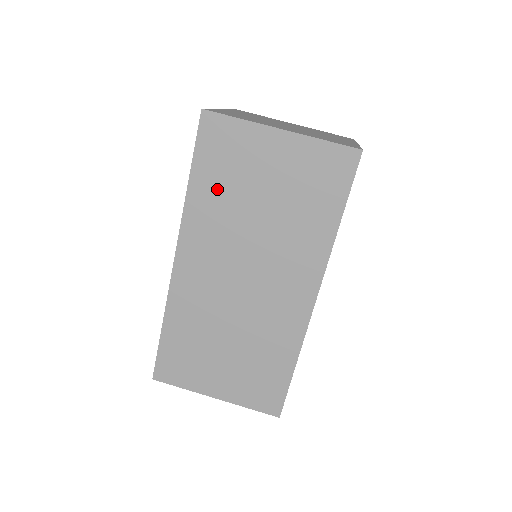
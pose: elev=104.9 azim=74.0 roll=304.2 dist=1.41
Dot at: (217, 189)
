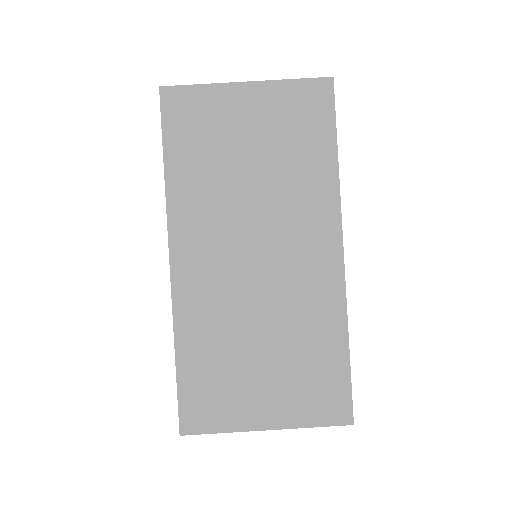
Dot at: (197, 164)
